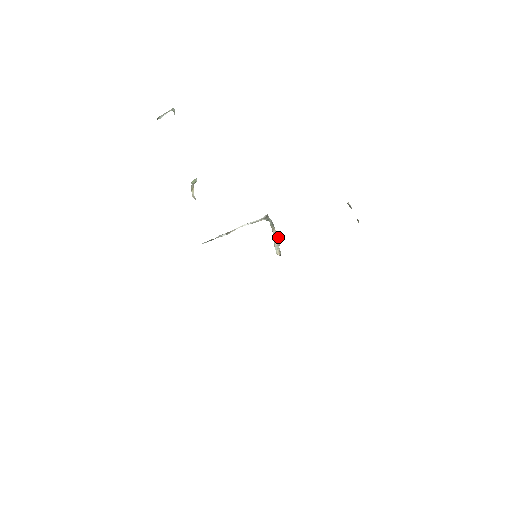
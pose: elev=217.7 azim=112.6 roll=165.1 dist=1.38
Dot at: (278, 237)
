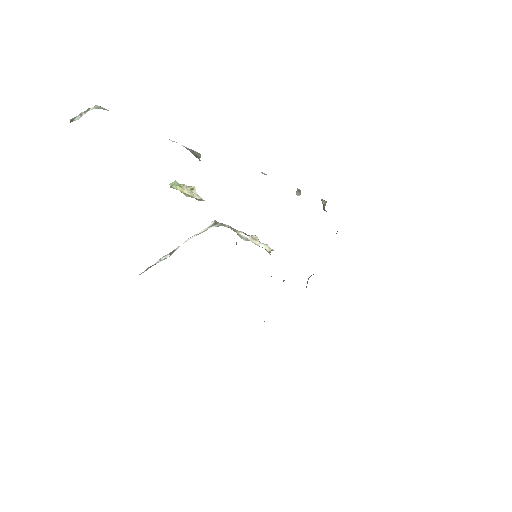
Dot at: (254, 235)
